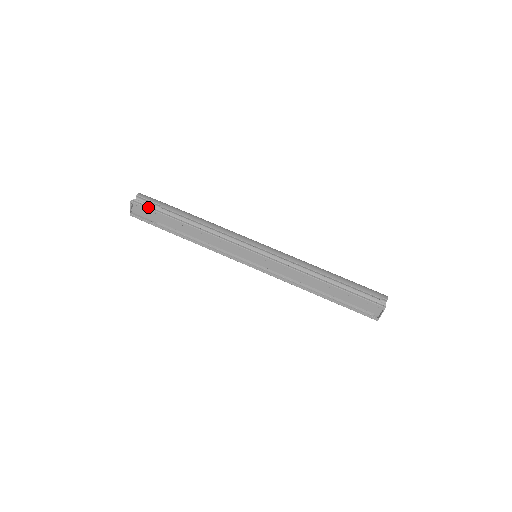
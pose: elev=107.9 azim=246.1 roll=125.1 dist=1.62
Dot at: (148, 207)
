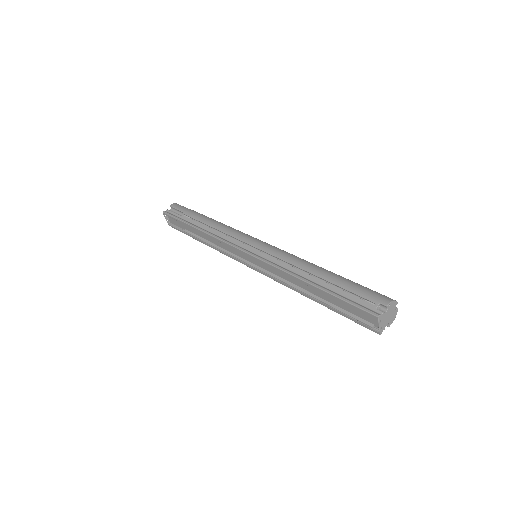
Dot at: (173, 216)
